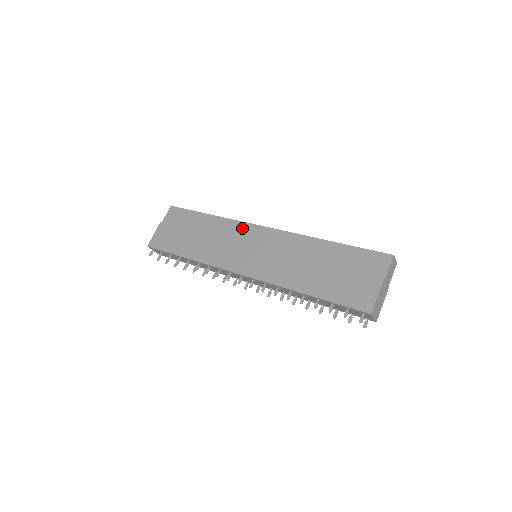
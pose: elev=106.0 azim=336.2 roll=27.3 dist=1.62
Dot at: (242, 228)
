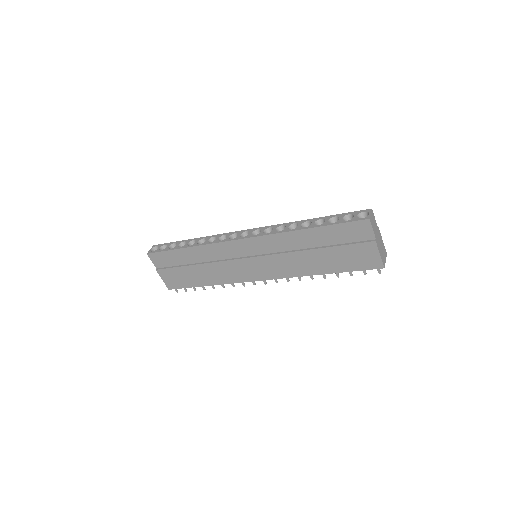
Dot at: (225, 248)
